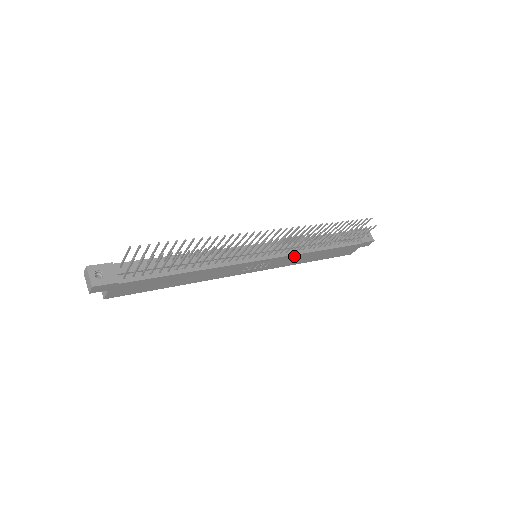
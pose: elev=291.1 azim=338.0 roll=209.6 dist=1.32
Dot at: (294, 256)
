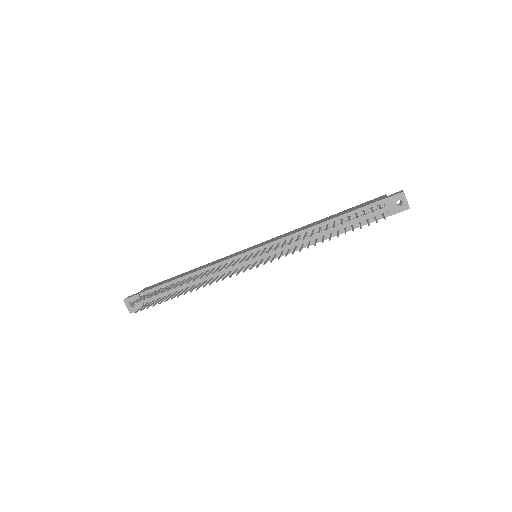
Dot at: (295, 250)
